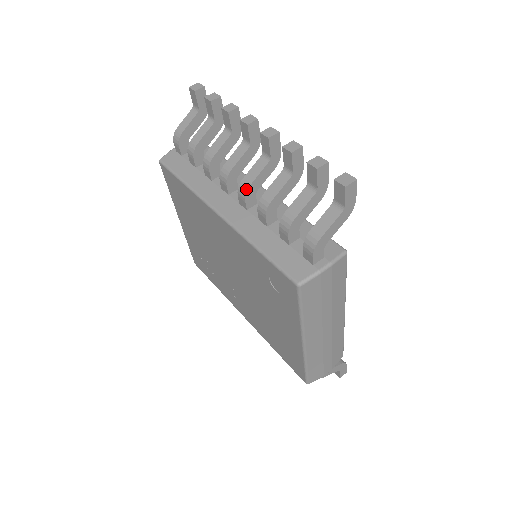
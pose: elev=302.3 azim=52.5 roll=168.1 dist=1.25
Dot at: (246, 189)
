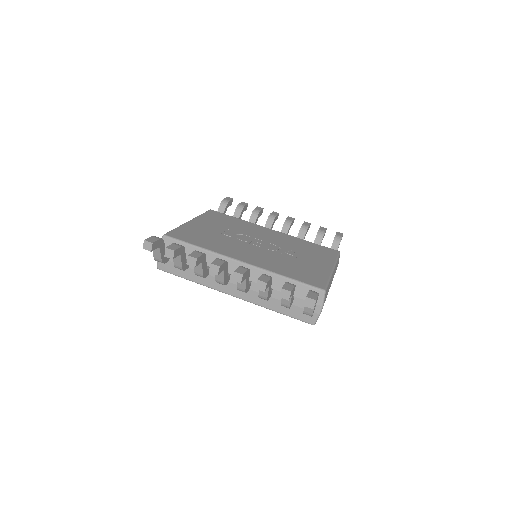
Dot at: occluded
